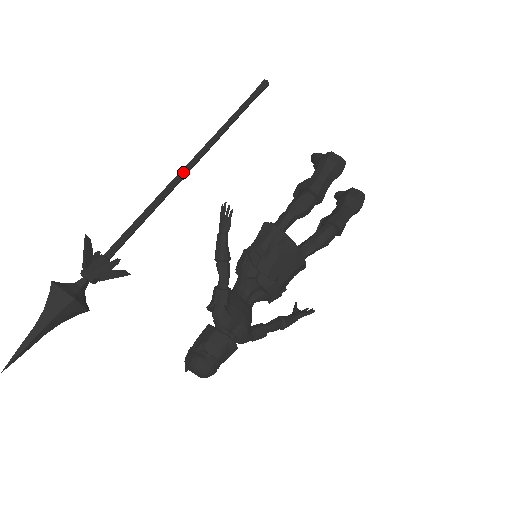
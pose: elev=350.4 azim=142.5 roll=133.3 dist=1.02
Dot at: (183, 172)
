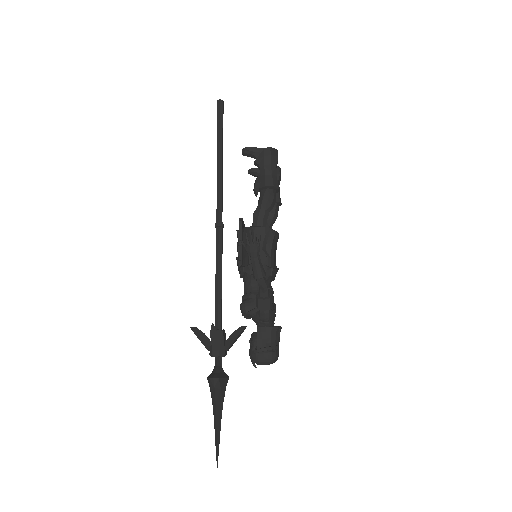
Dot at: (222, 222)
